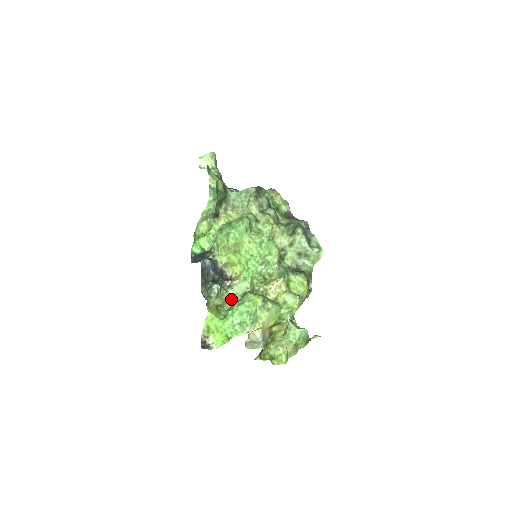
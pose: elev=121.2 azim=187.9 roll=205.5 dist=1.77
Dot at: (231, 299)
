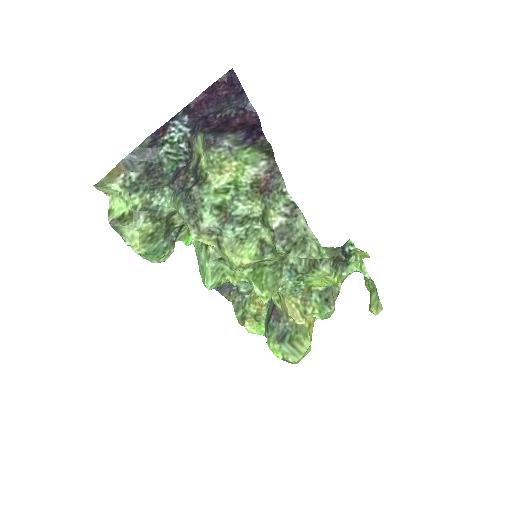
Dot at: occluded
